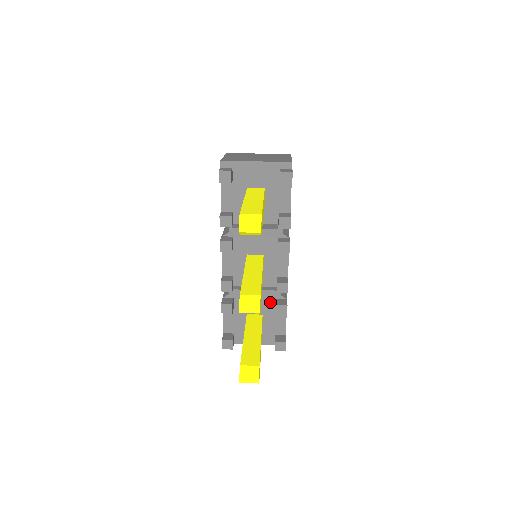
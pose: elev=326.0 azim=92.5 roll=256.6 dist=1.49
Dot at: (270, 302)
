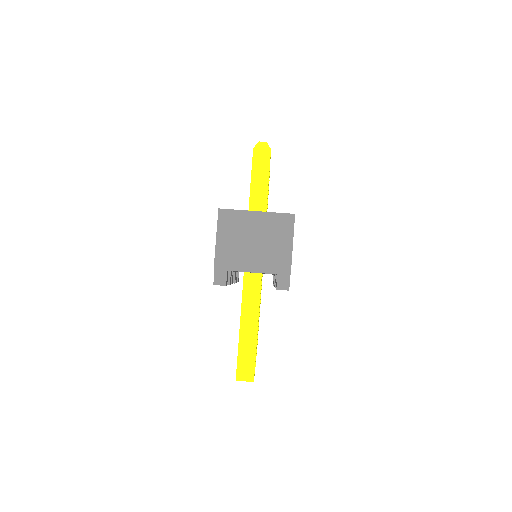
Dot at: occluded
